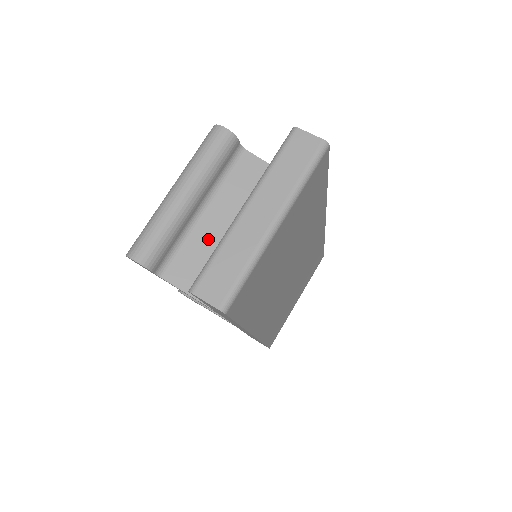
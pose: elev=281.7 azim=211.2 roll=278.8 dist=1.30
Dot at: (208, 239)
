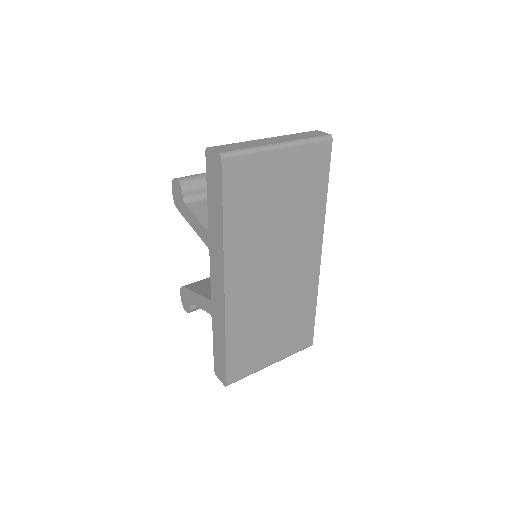
Dot at: occluded
